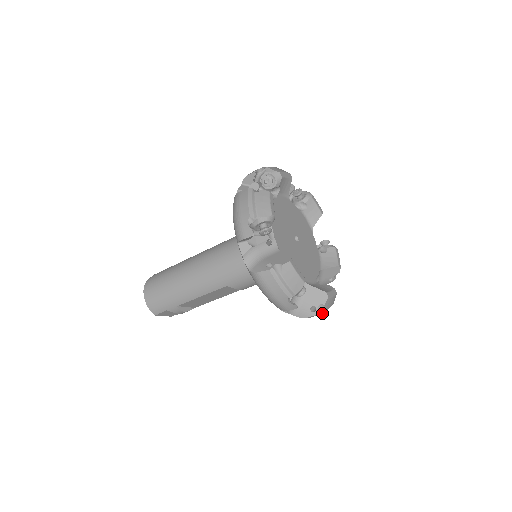
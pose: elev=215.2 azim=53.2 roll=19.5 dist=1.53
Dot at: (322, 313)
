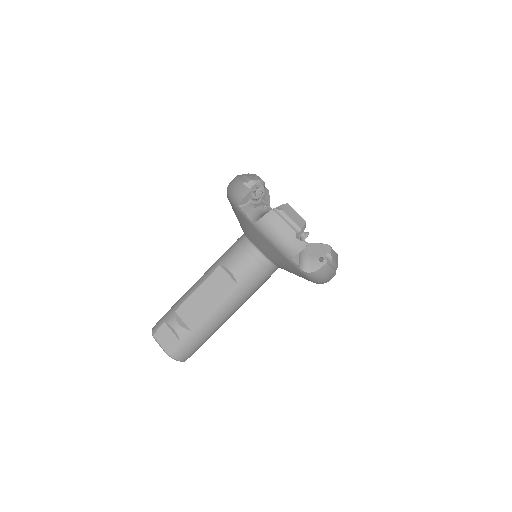
Dot at: (281, 218)
